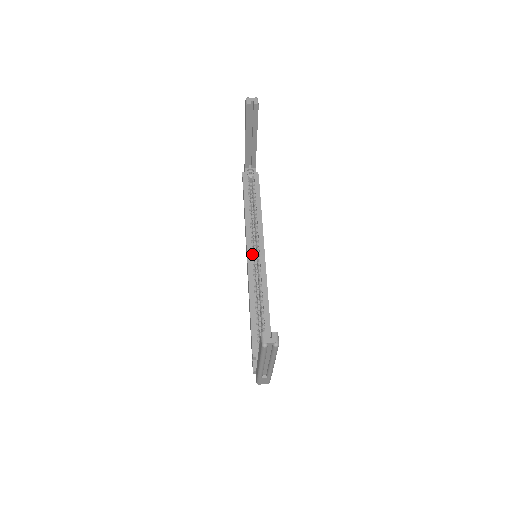
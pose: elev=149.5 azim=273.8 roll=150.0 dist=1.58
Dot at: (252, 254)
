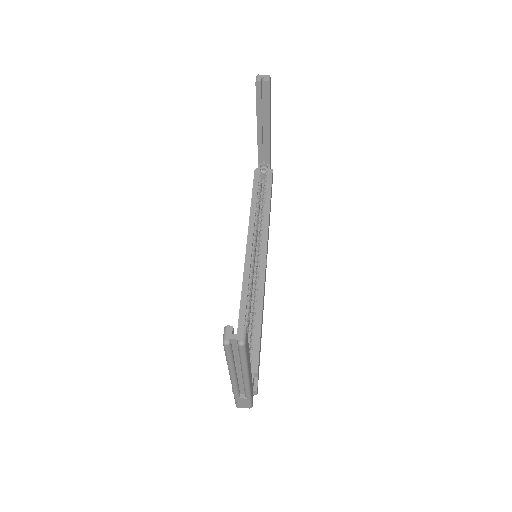
Dot at: (252, 253)
